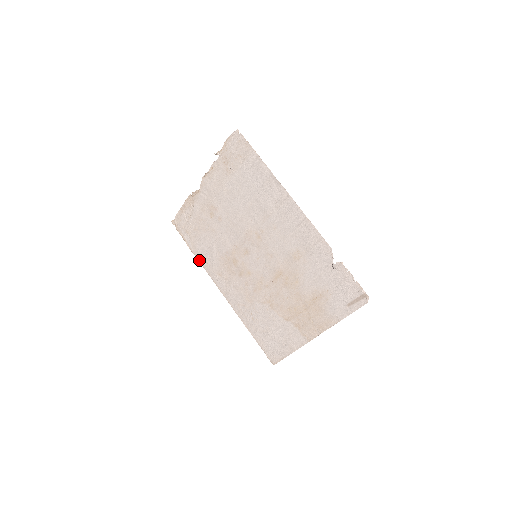
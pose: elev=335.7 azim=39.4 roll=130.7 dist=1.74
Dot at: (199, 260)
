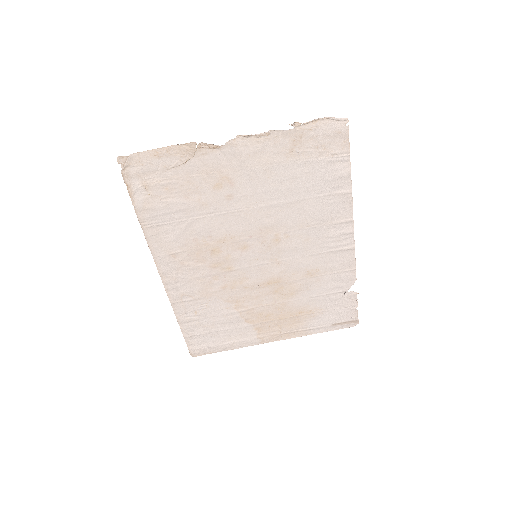
Dot at: (144, 228)
